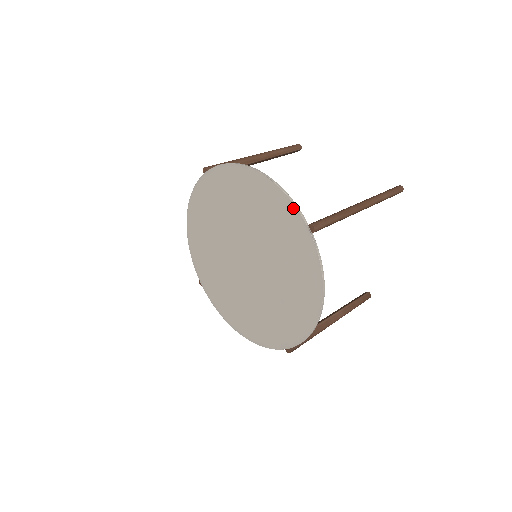
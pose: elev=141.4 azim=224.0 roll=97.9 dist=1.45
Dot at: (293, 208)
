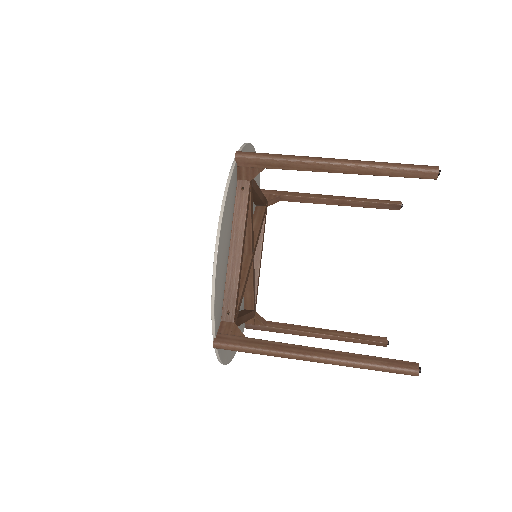
Dot at: (212, 315)
